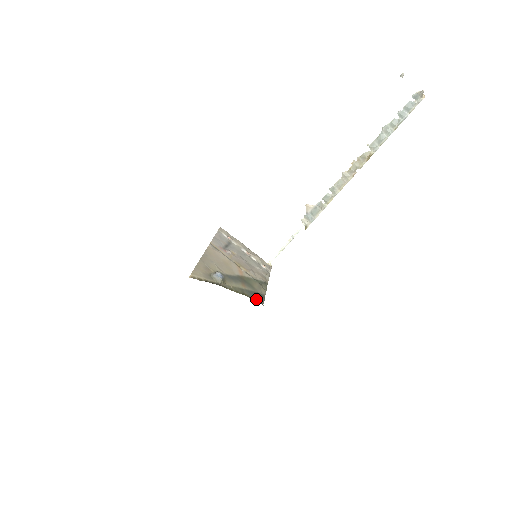
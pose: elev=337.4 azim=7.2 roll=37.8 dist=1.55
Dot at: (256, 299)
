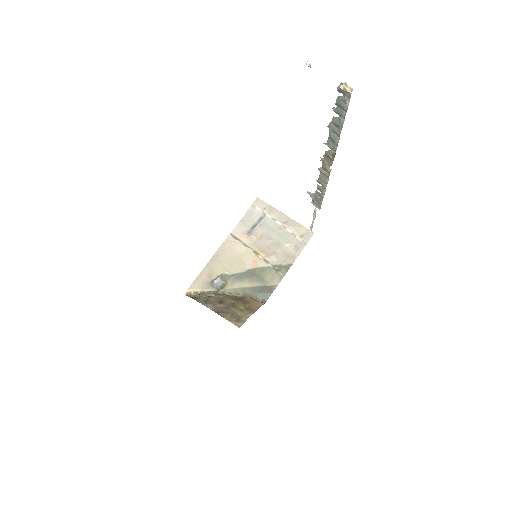
Dot at: (259, 297)
